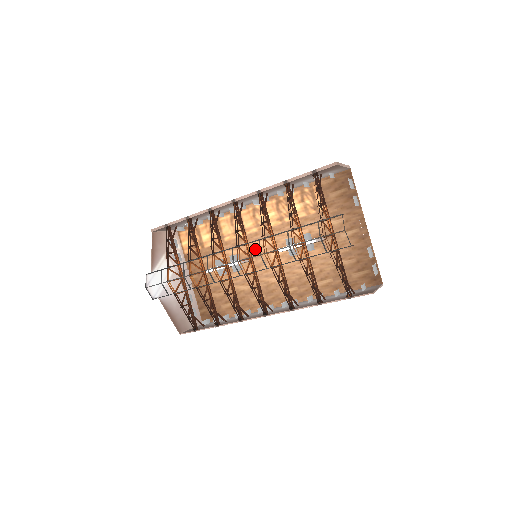
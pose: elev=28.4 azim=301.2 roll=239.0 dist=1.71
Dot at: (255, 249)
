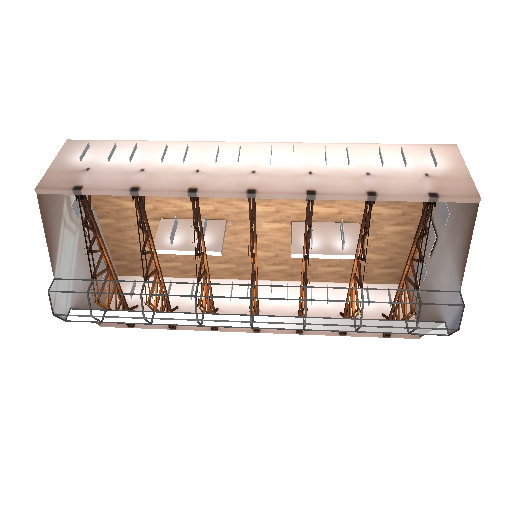
Dot at: (236, 212)
